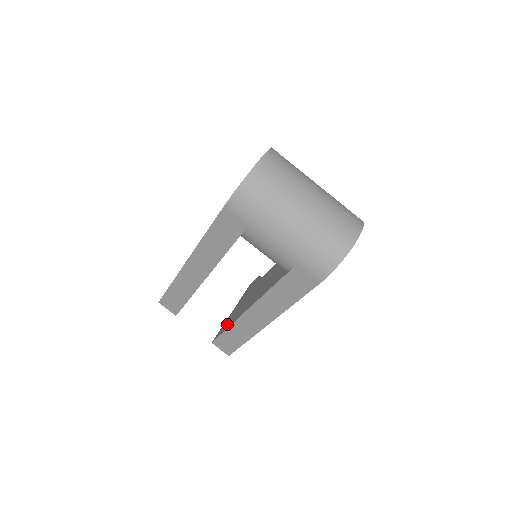
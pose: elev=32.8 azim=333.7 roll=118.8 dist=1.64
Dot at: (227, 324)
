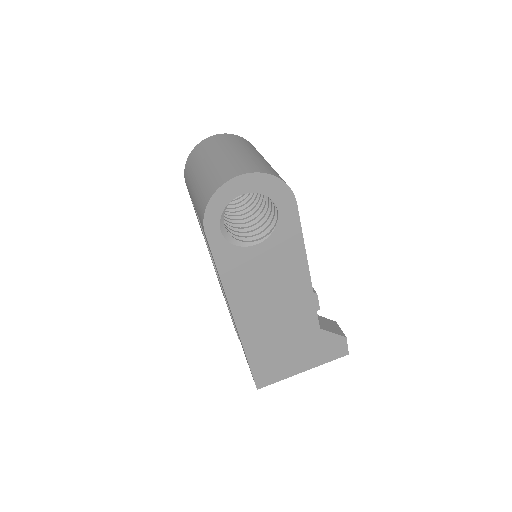
Dot at: occluded
